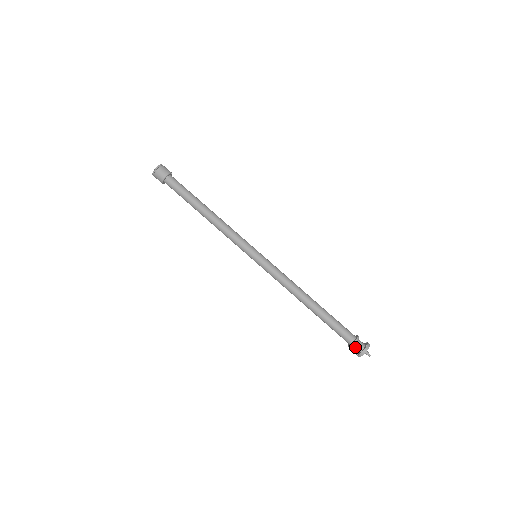
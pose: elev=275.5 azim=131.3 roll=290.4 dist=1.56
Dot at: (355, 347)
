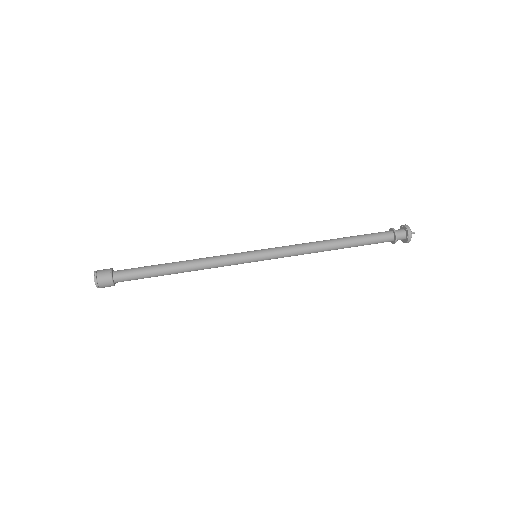
Dot at: (399, 234)
